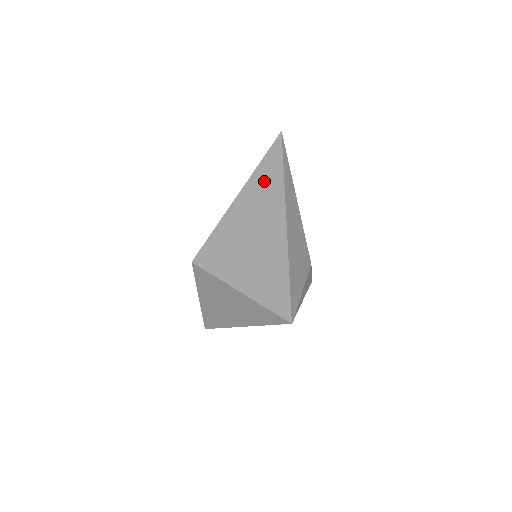
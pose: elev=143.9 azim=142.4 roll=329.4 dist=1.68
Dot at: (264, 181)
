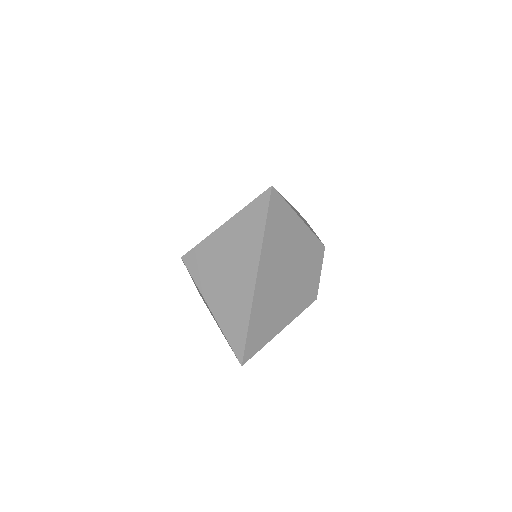
Dot at: occluded
